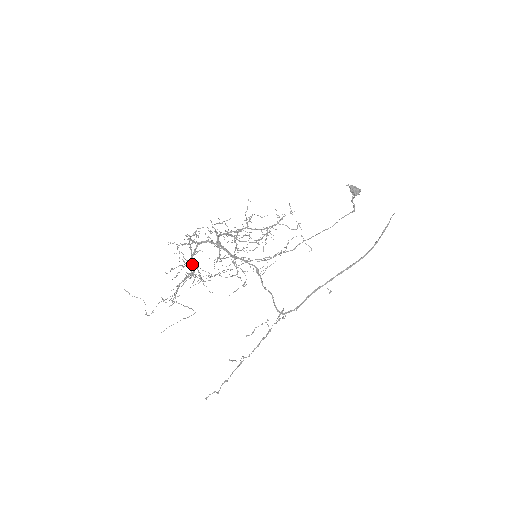
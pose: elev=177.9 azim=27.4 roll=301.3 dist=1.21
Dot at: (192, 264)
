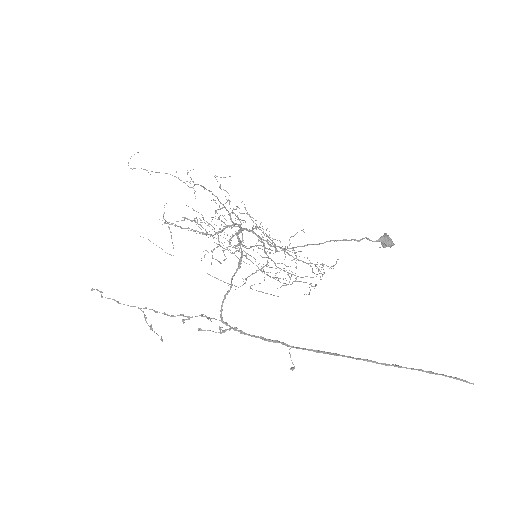
Dot at: (215, 234)
